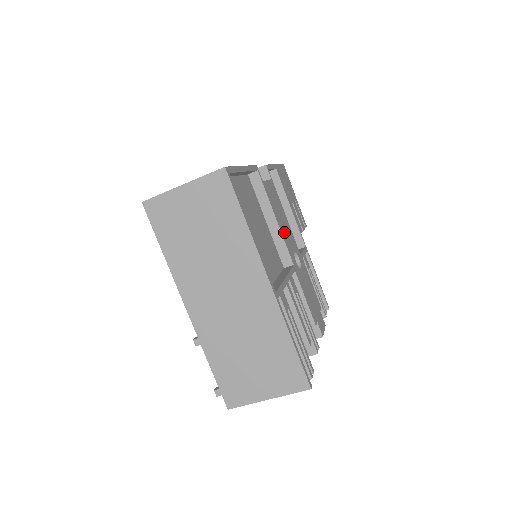
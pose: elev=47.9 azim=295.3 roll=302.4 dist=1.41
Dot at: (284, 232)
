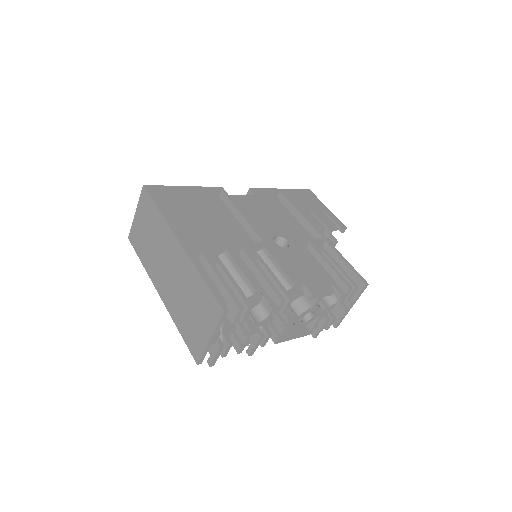
Dot at: (258, 223)
